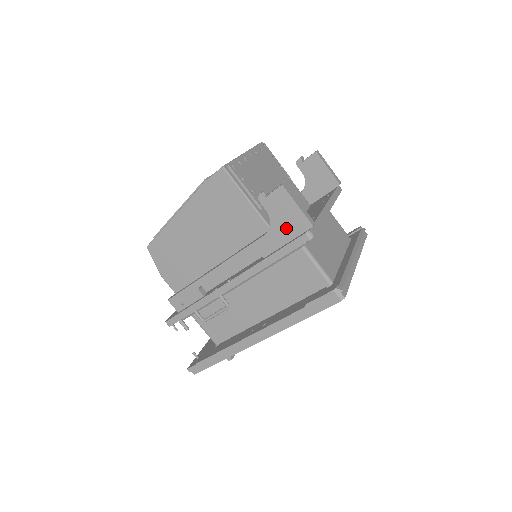
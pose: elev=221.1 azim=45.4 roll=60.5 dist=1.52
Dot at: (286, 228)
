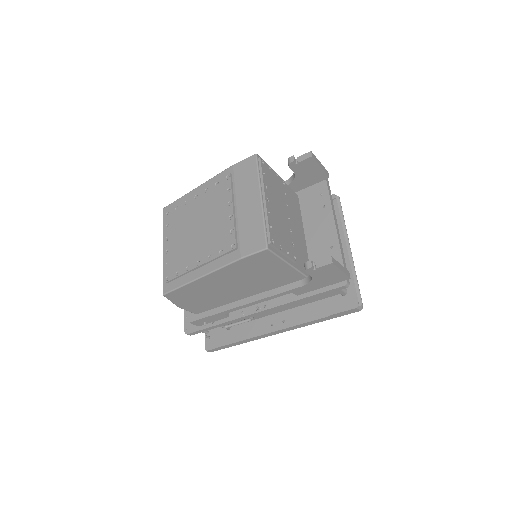
Dot at: (325, 281)
